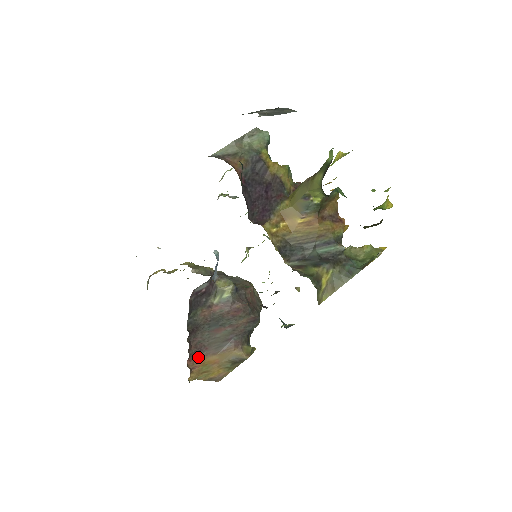
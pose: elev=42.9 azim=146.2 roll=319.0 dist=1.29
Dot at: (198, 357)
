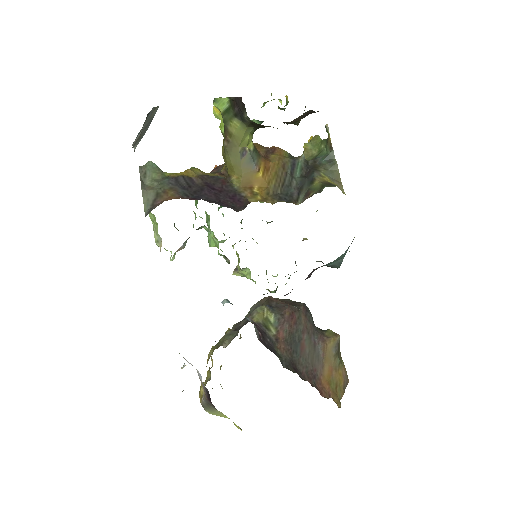
Dot at: (320, 384)
